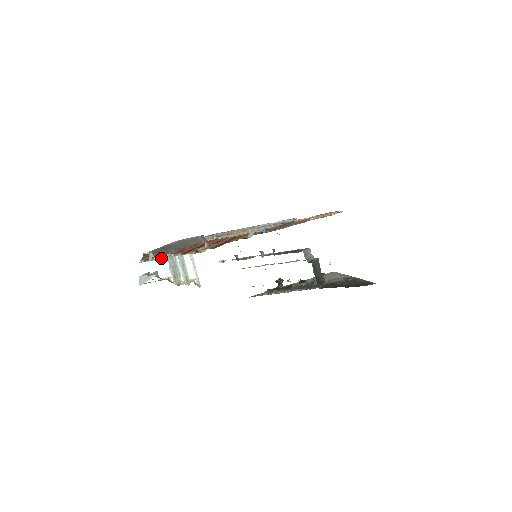
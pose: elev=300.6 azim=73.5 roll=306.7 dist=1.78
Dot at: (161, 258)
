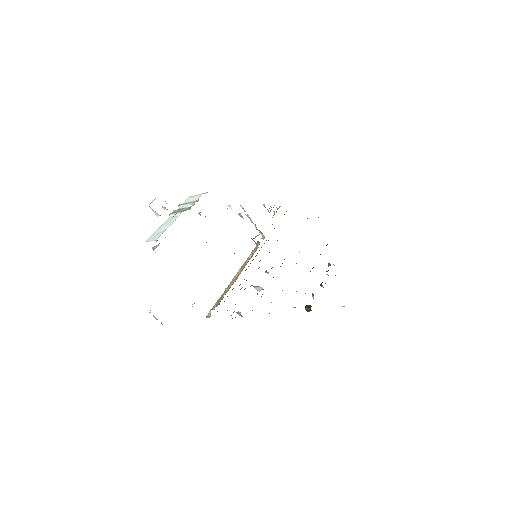
Dot at: occluded
